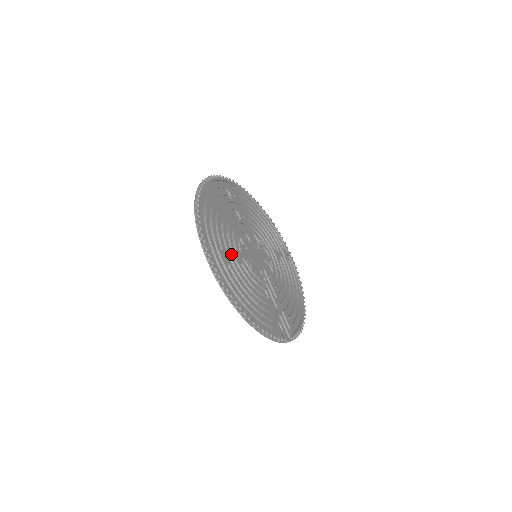
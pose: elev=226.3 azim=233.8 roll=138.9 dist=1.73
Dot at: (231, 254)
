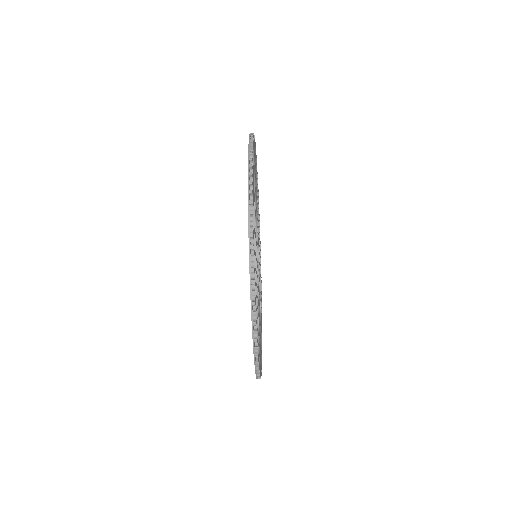
Dot at: occluded
